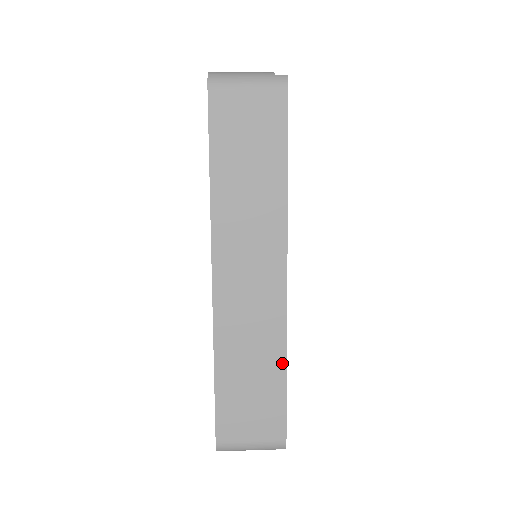
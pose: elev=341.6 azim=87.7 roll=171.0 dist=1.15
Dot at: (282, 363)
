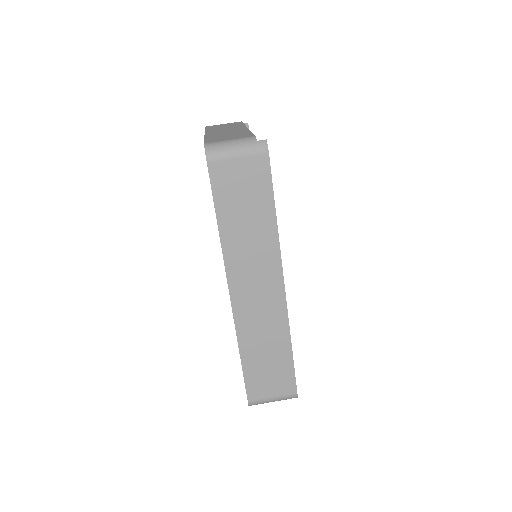
Dot at: (288, 344)
